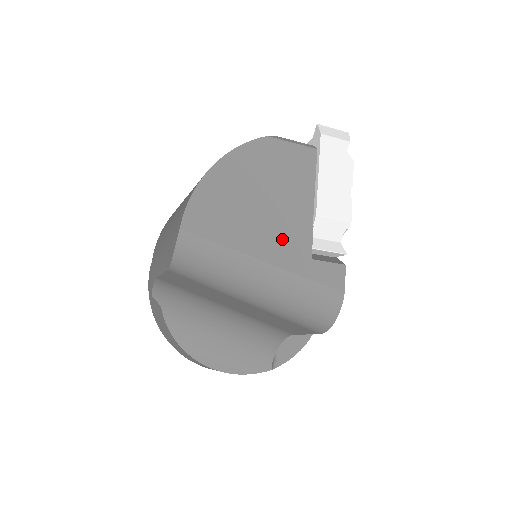
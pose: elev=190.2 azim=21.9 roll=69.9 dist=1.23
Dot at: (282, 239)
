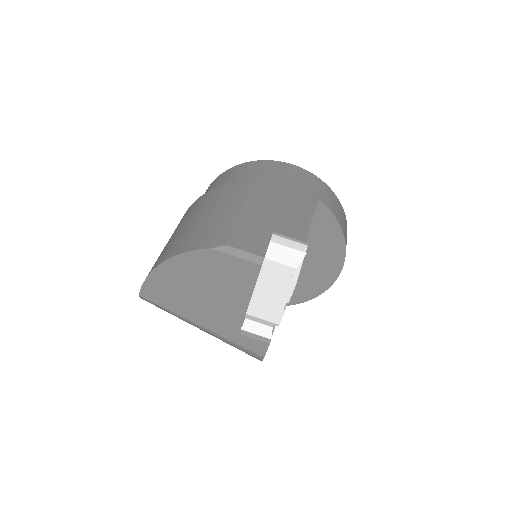
Dot at: (216, 317)
